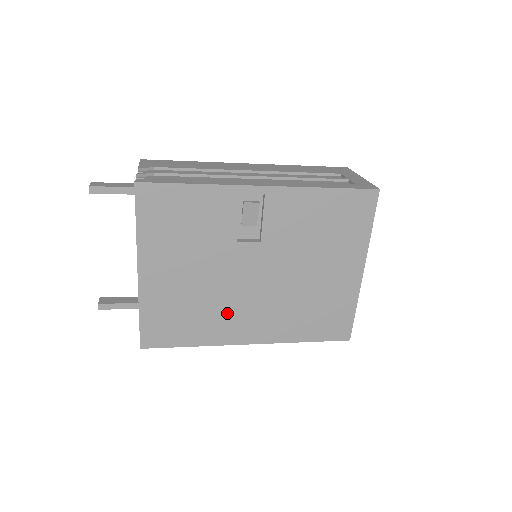
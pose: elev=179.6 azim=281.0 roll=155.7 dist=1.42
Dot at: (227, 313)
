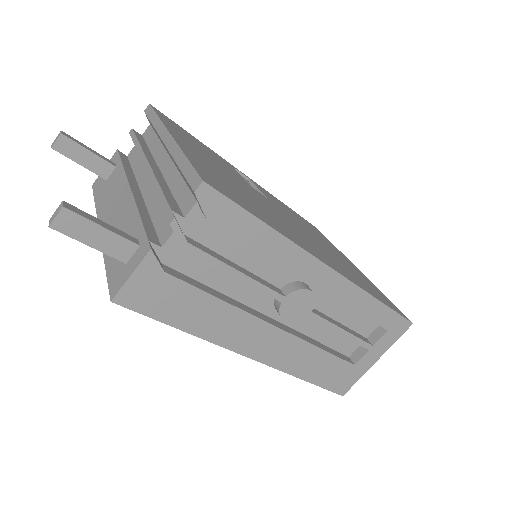
Dot at: (282, 224)
